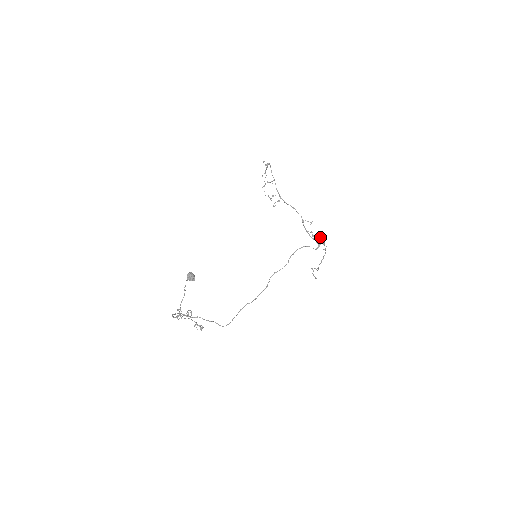
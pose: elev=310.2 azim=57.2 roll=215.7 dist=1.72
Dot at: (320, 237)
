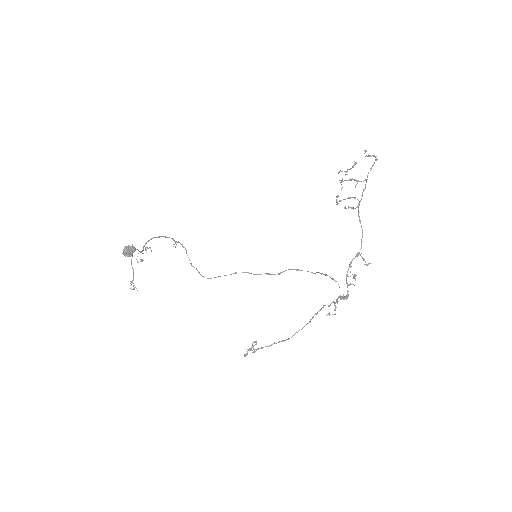
Dot at: (322, 307)
